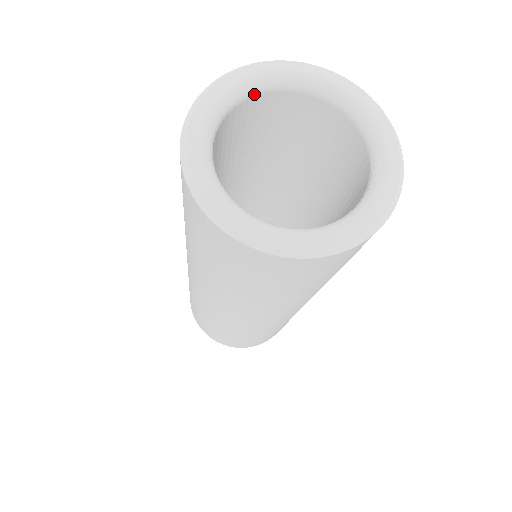
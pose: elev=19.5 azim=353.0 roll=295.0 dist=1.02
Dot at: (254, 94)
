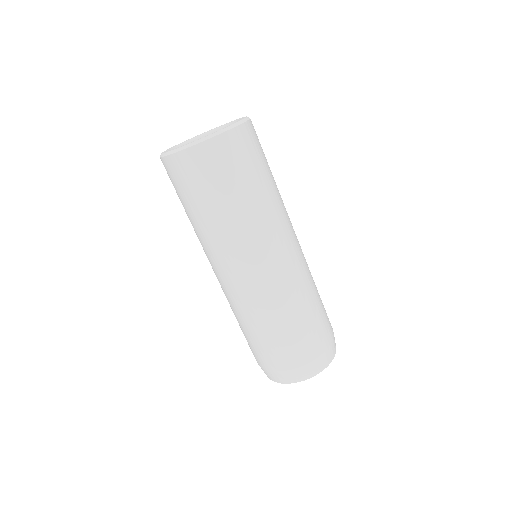
Dot at: occluded
